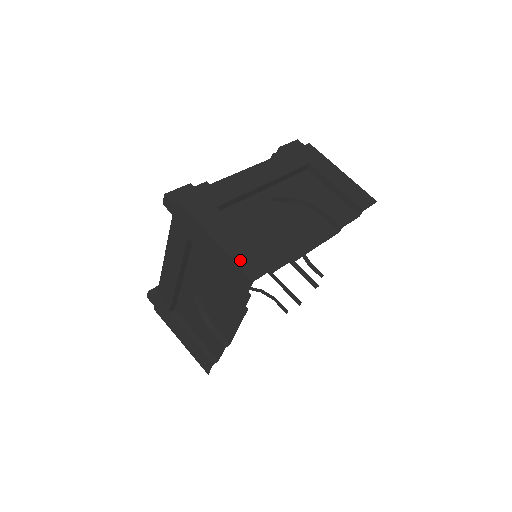
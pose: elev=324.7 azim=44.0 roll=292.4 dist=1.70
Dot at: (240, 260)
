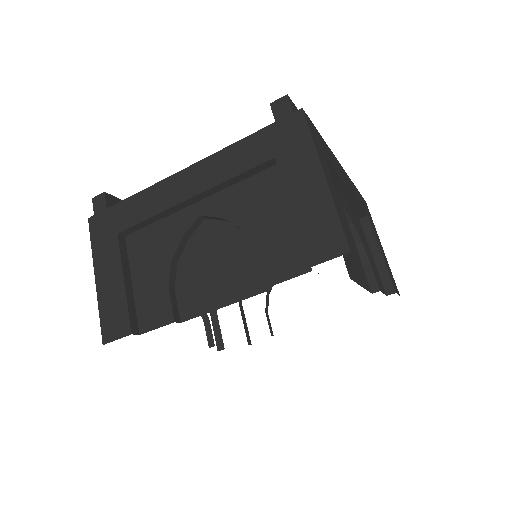
Dot at: (342, 220)
